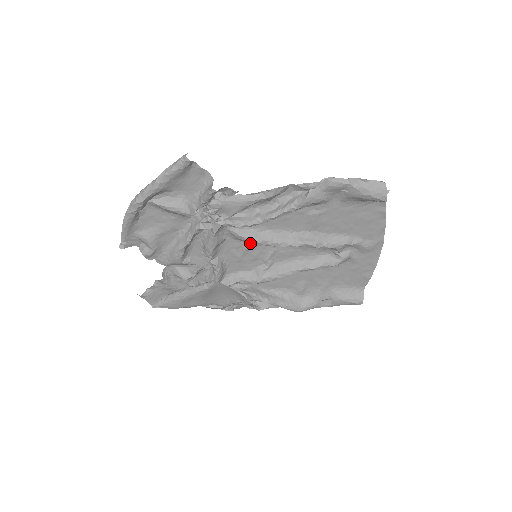
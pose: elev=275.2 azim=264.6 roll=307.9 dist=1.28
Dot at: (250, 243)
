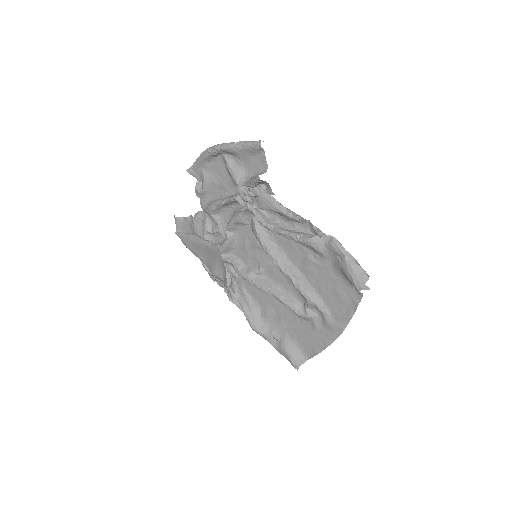
Dot at: occluded
